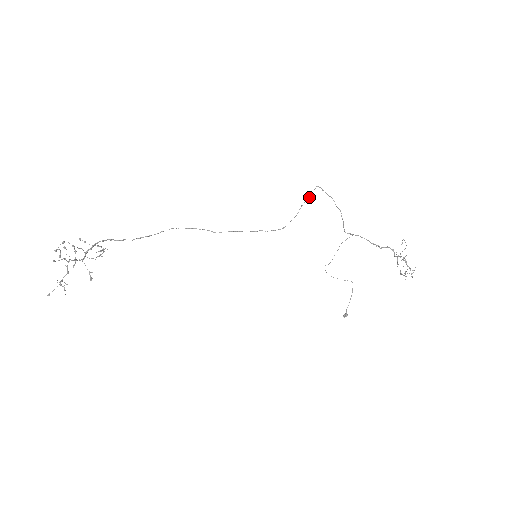
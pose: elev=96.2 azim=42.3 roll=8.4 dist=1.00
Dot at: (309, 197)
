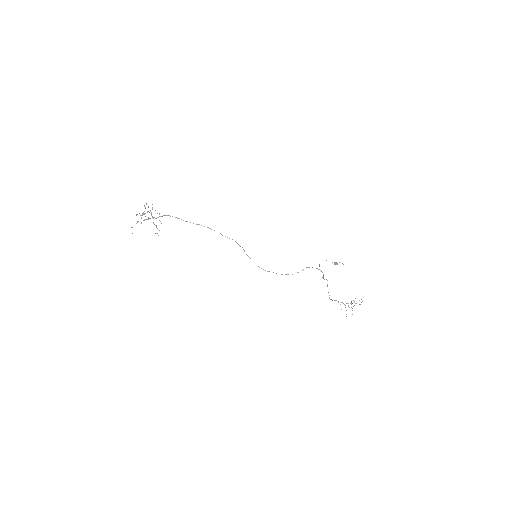
Dot at: occluded
